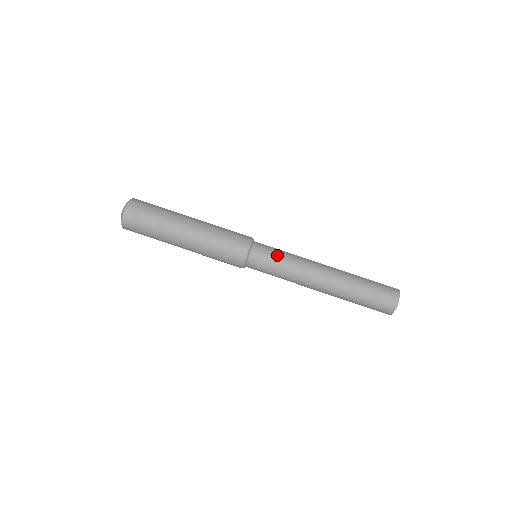
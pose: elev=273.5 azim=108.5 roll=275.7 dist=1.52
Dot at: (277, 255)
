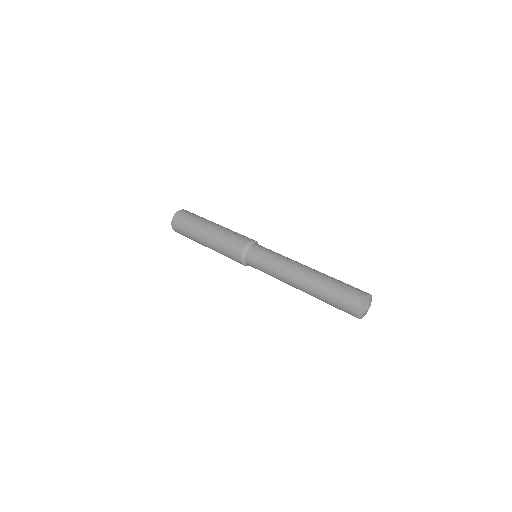
Dot at: (271, 251)
